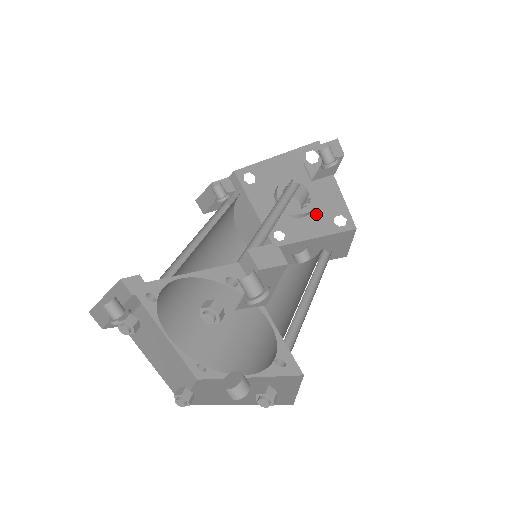
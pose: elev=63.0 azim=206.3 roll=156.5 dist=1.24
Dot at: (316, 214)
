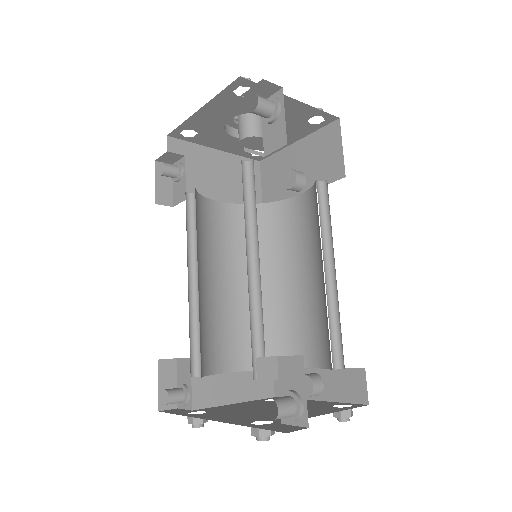
Dot at: occluded
